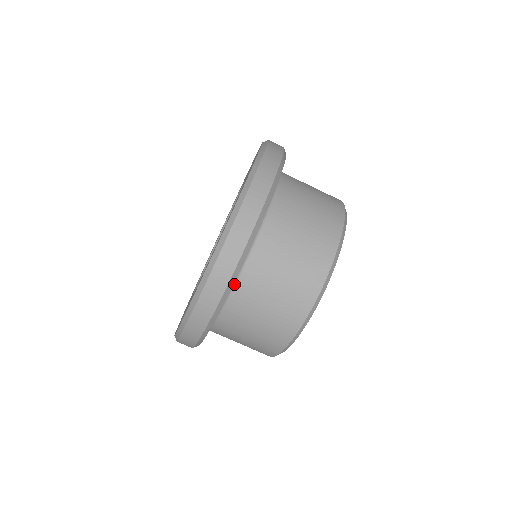
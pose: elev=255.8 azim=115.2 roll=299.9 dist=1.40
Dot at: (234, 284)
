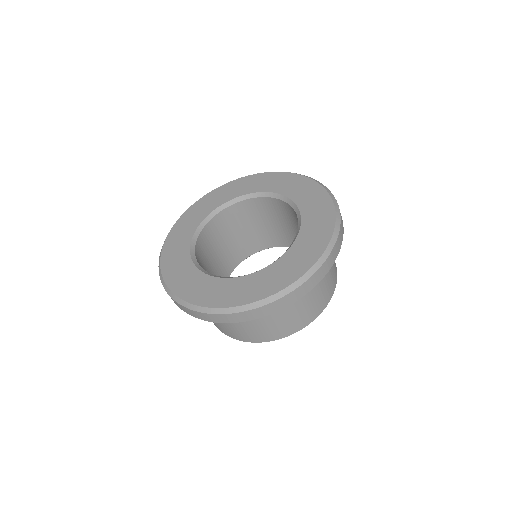
Dot at: occluded
